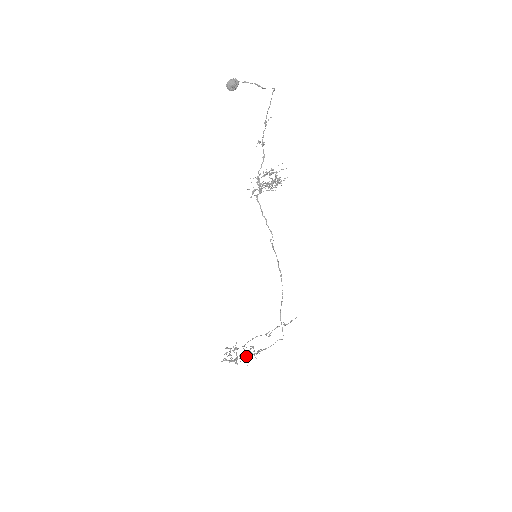
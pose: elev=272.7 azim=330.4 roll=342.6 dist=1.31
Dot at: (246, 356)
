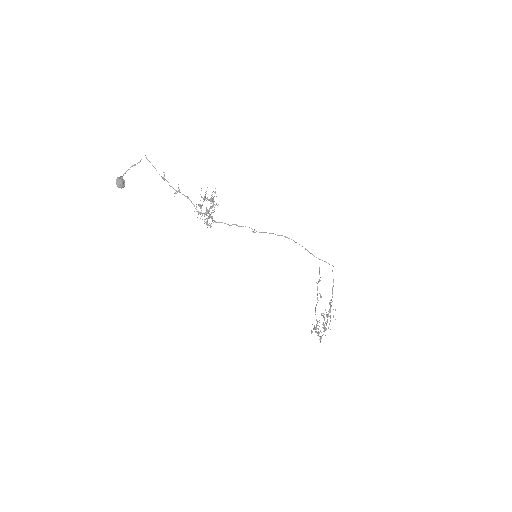
Dot at: (329, 310)
